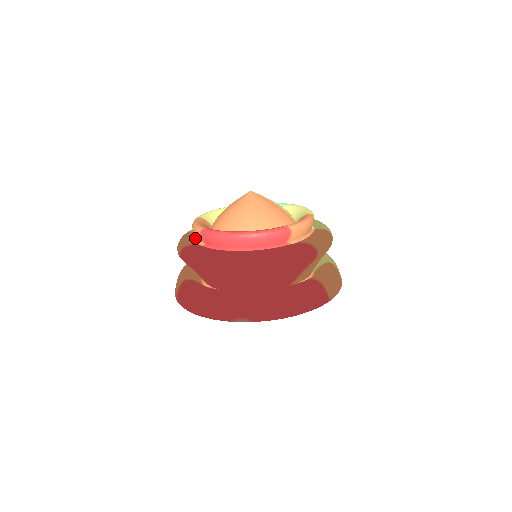
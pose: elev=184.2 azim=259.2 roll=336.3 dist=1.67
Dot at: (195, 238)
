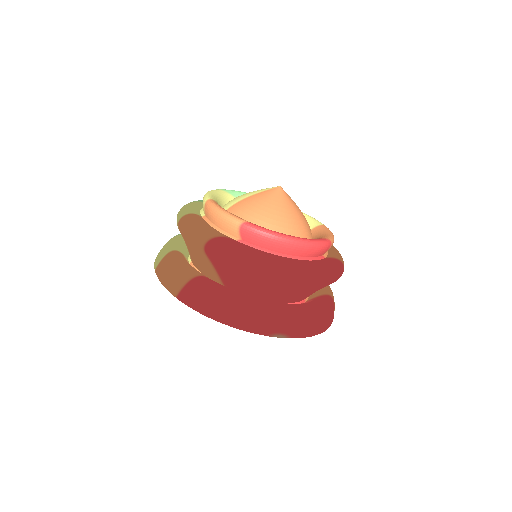
Dot at: (214, 226)
